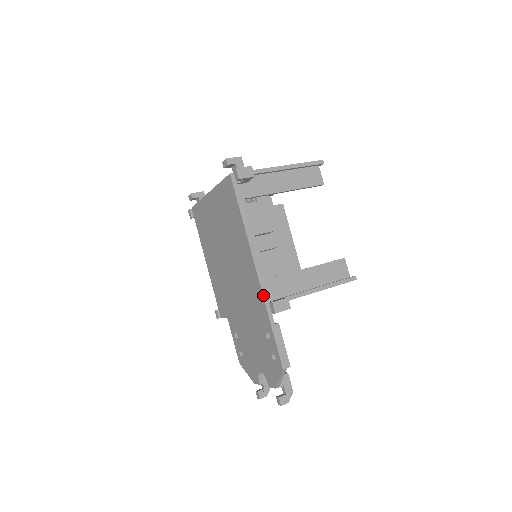
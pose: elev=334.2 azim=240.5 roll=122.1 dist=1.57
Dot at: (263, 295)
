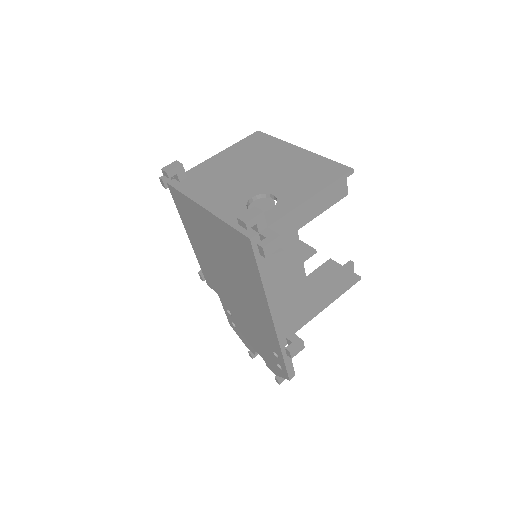
Dot at: (278, 337)
